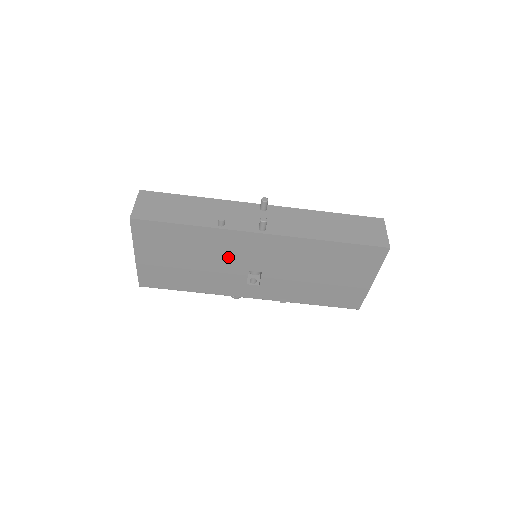
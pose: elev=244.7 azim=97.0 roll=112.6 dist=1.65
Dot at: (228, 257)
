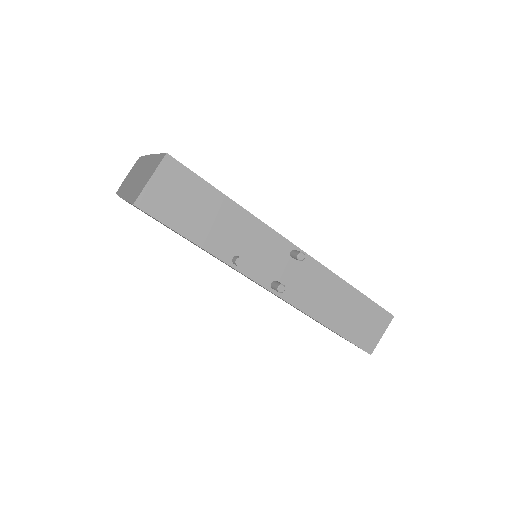
Dot at: occluded
